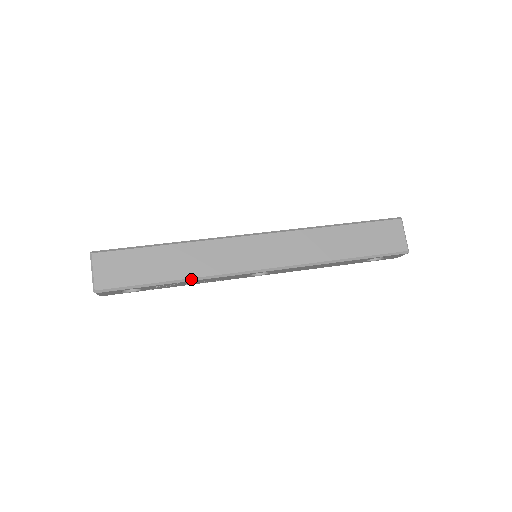
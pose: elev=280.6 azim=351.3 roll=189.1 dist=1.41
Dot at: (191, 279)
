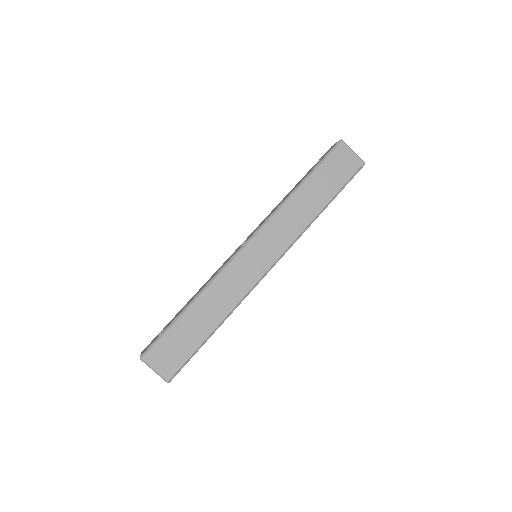
Dot at: (227, 316)
